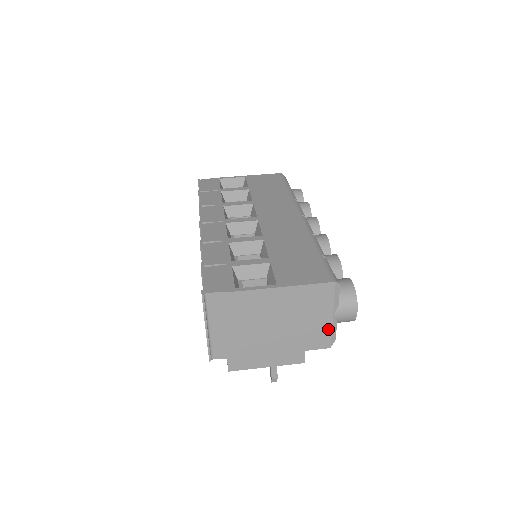
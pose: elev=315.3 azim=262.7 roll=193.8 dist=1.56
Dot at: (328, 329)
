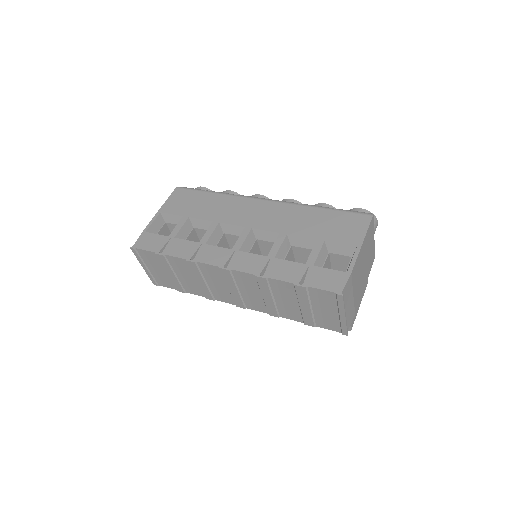
Dot at: (374, 247)
